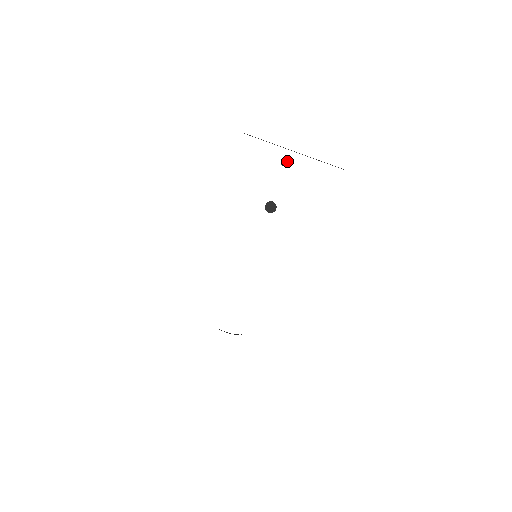
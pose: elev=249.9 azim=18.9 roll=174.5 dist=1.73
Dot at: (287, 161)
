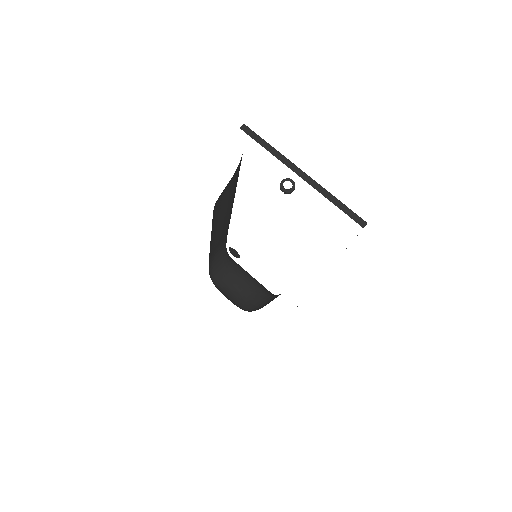
Dot at: (292, 180)
